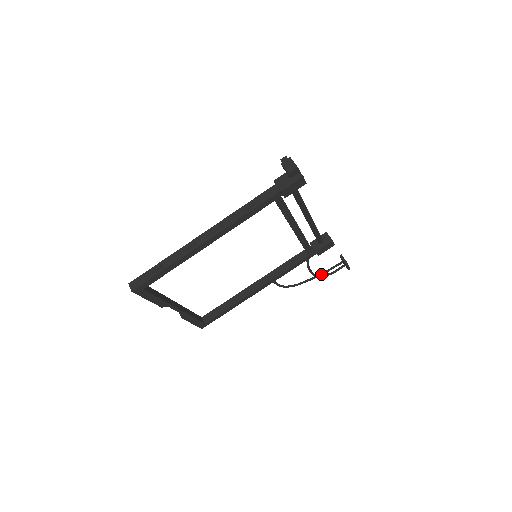
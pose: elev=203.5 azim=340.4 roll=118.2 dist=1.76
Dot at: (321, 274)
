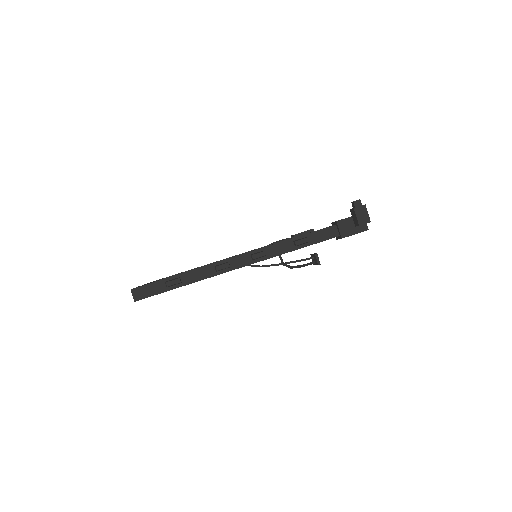
Dot at: (289, 263)
